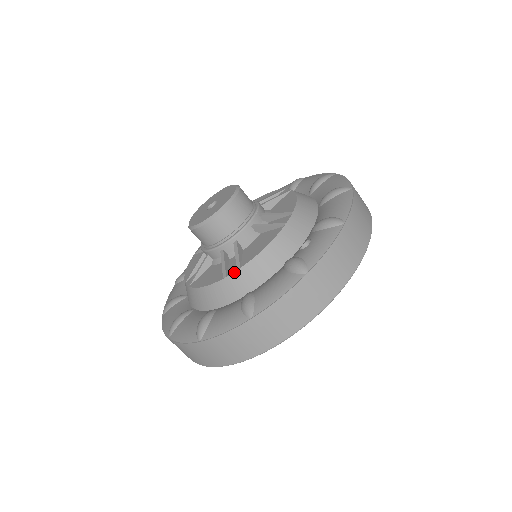
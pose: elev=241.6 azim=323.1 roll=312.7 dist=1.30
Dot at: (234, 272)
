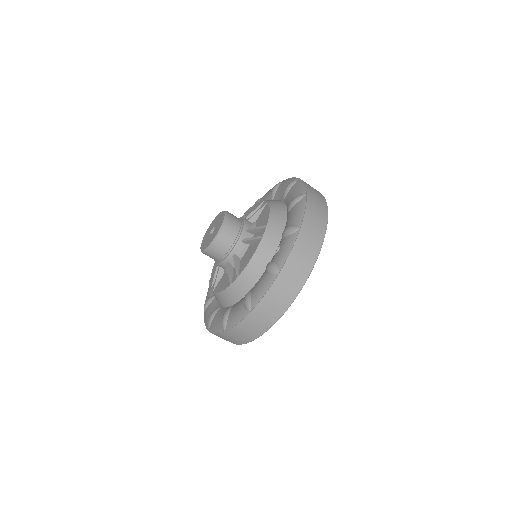
Dot at: (236, 279)
